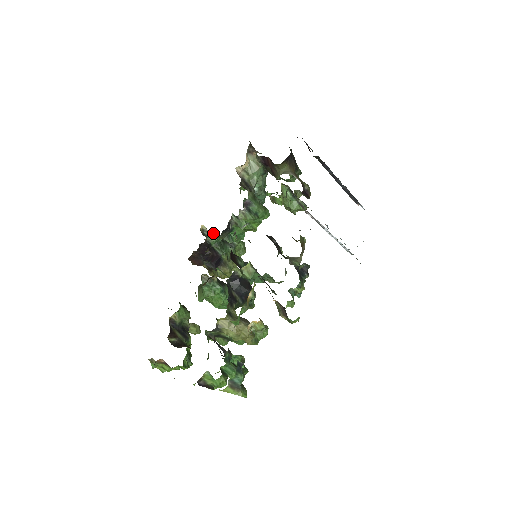
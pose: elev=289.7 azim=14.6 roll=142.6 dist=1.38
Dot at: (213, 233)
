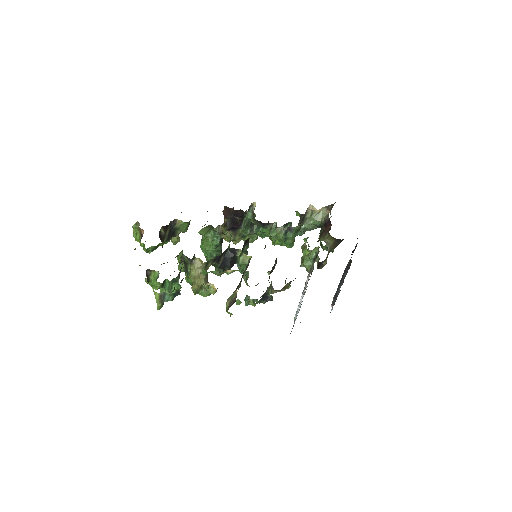
Dot at: occluded
